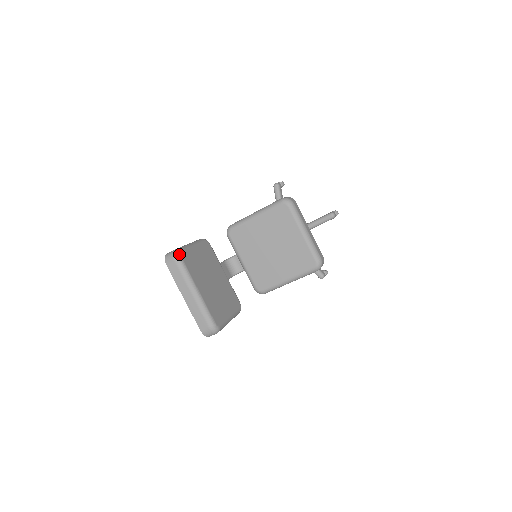
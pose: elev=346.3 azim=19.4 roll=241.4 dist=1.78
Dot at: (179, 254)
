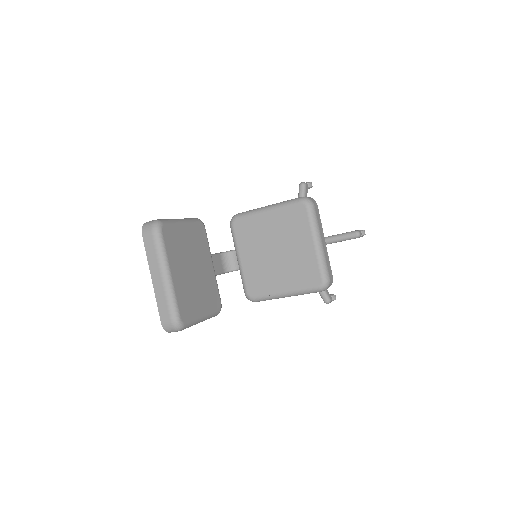
Dot at: (160, 225)
